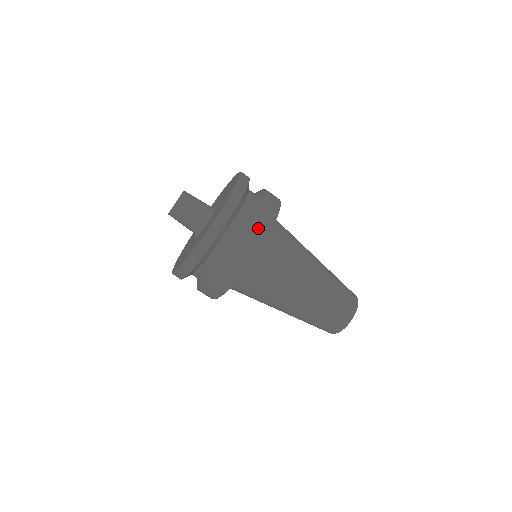
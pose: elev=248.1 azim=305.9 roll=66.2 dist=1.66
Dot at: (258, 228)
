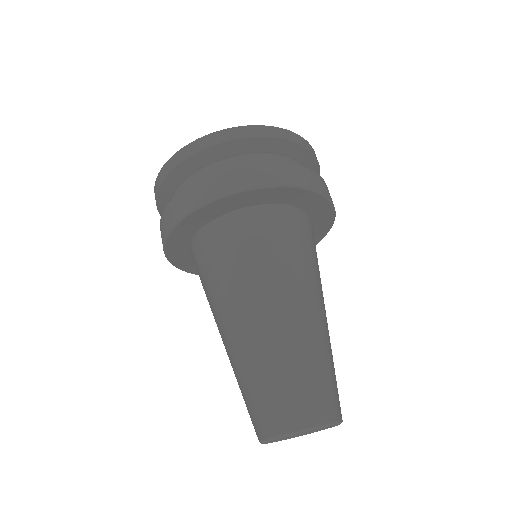
Dot at: occluded
